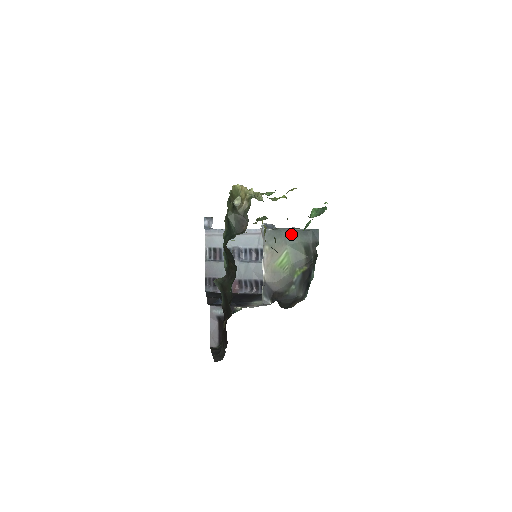
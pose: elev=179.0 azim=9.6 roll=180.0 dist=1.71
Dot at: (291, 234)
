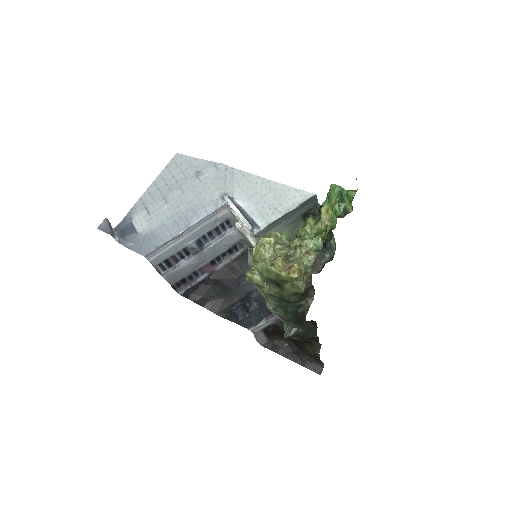
Dot at: (288, 217)
